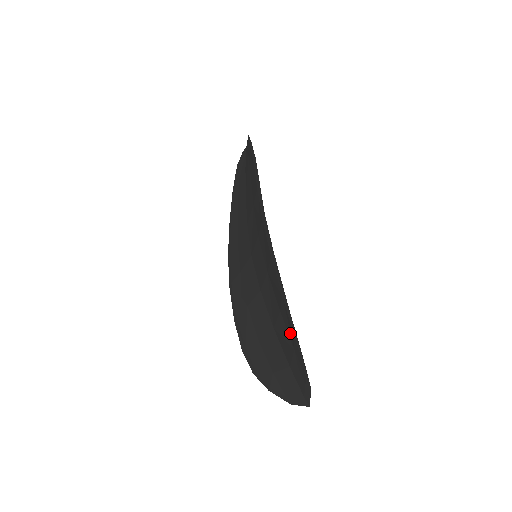
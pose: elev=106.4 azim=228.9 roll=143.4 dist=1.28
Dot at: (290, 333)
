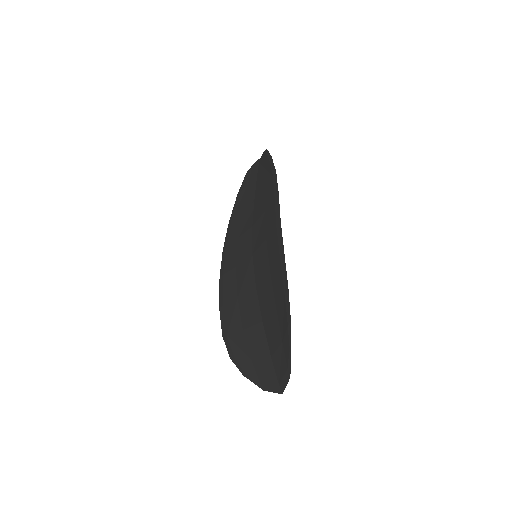
Dot at: (282, 327)
